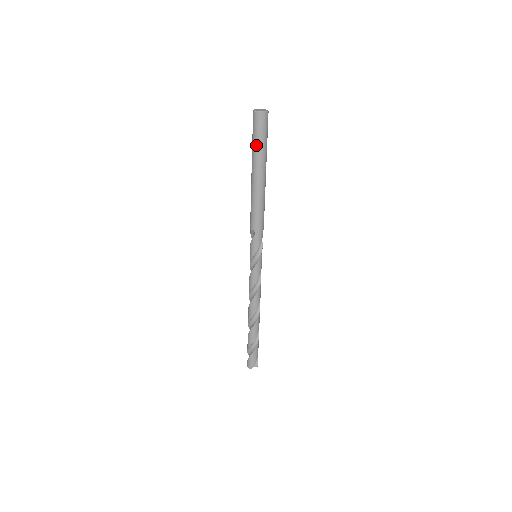
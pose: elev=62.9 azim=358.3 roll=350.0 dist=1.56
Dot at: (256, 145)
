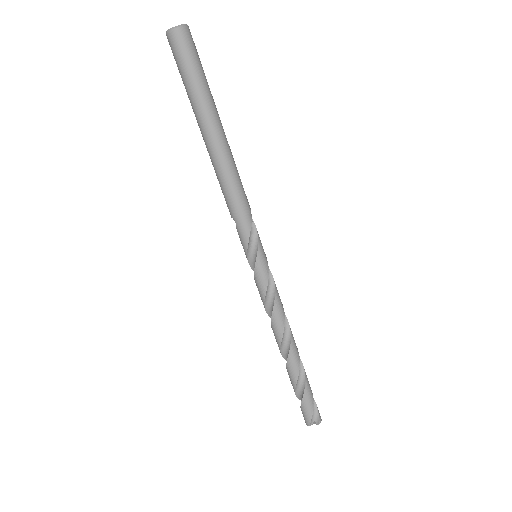
Dot at: (185, 85)
